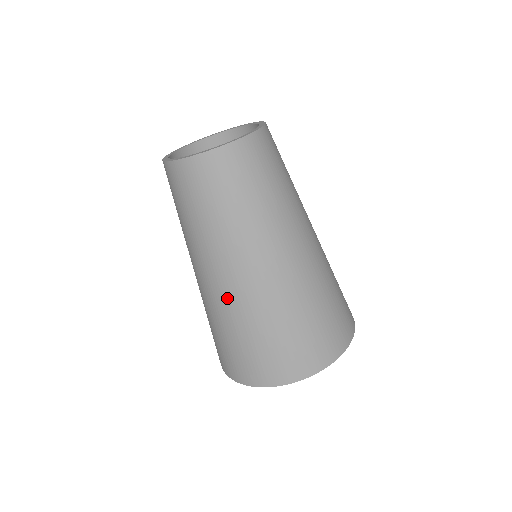
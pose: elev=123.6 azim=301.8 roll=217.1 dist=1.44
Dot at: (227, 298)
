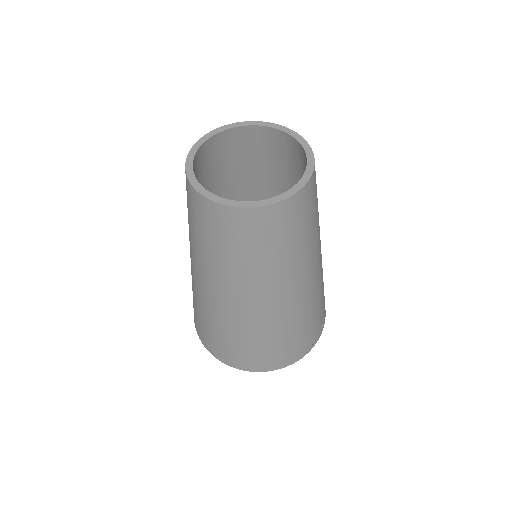
Dot at: (193, 279)
